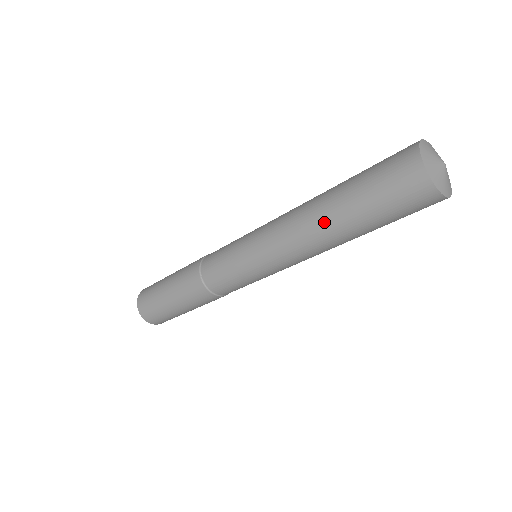
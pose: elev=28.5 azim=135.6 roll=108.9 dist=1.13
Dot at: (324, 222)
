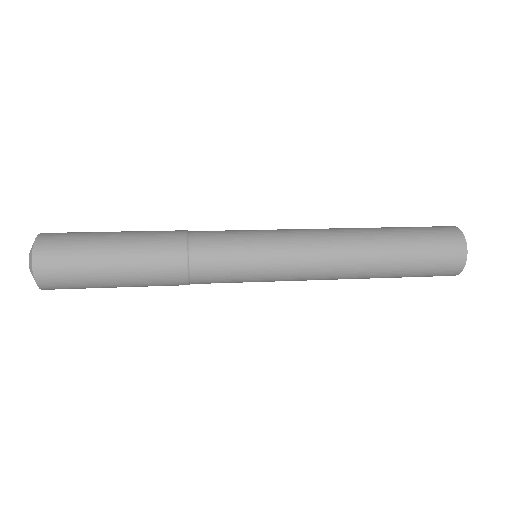
Dot at: (371, 251)
